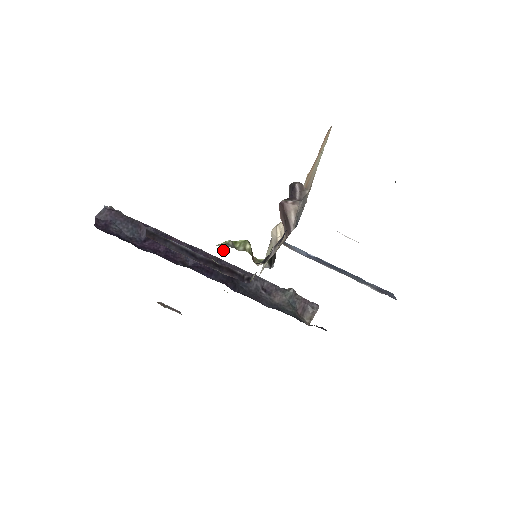
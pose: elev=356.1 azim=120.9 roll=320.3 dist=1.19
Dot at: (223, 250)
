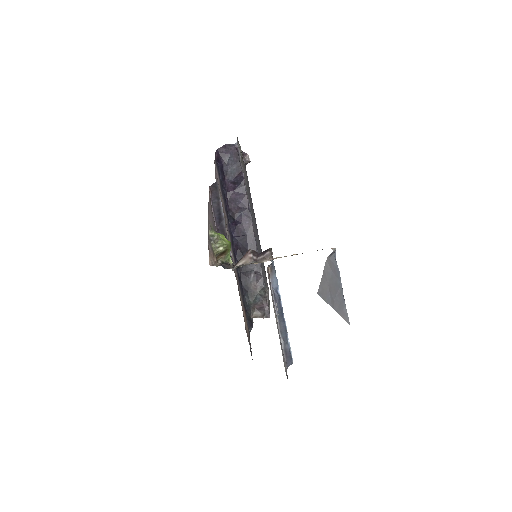
Dot at: occluded
